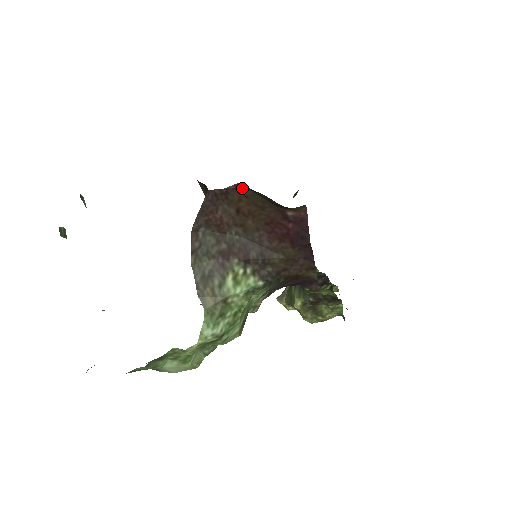
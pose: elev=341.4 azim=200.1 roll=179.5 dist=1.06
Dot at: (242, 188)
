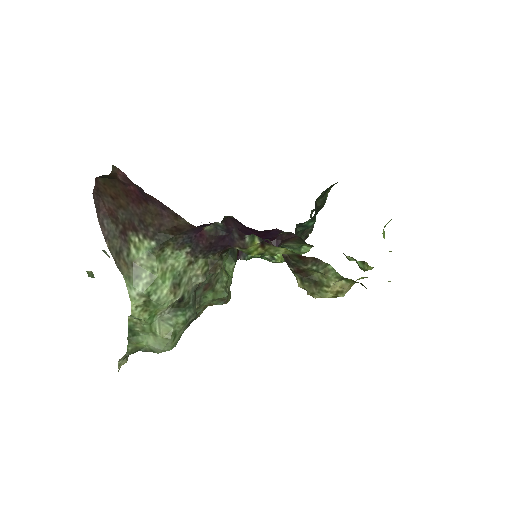
Dot at: (98, 180)
